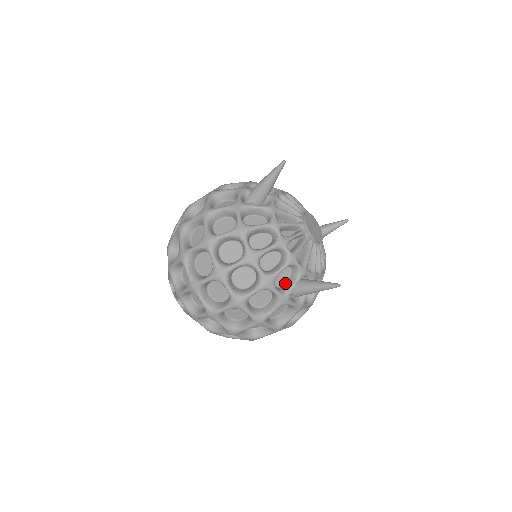
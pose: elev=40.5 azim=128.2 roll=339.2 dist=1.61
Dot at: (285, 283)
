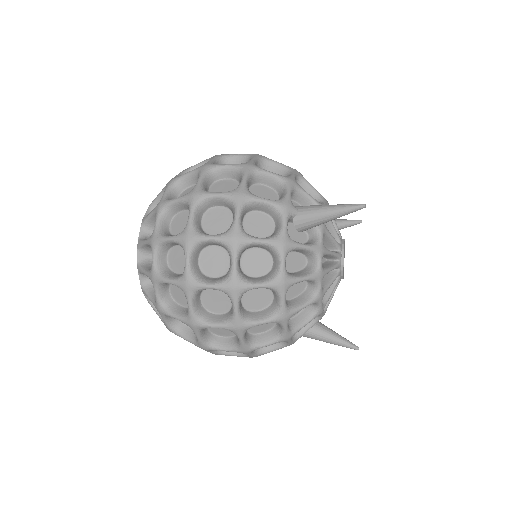
Dot at: occluded
